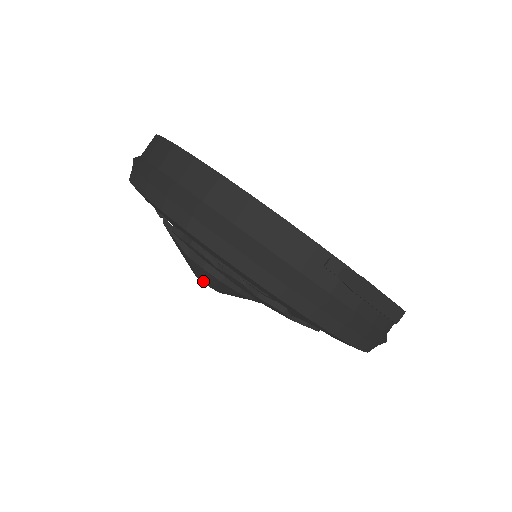
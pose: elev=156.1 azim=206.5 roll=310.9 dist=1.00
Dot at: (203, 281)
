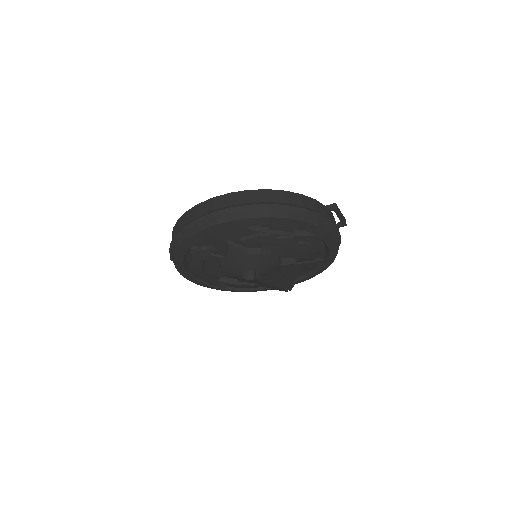
Dot at: (255, 269)
